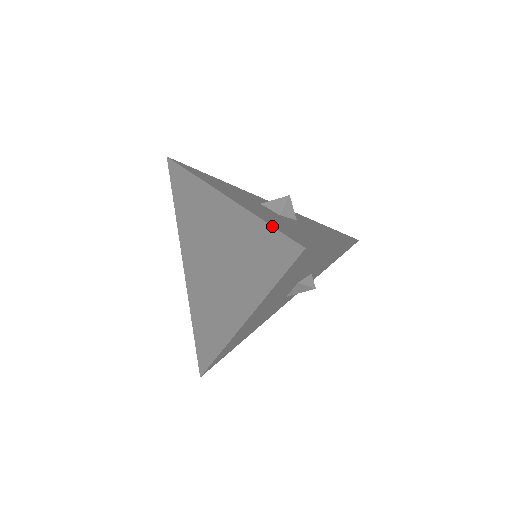
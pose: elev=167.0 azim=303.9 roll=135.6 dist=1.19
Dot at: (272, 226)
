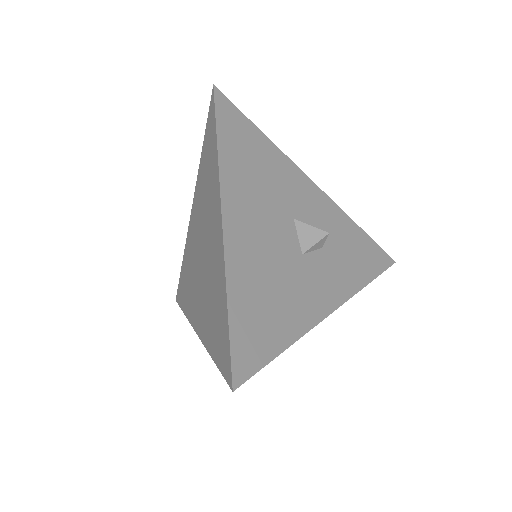
Dot at: (205, 131)
